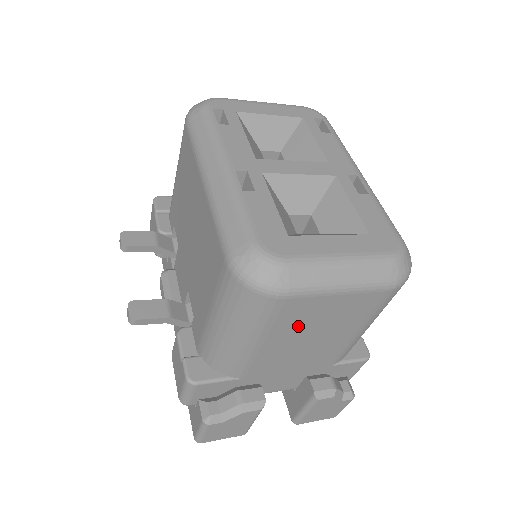
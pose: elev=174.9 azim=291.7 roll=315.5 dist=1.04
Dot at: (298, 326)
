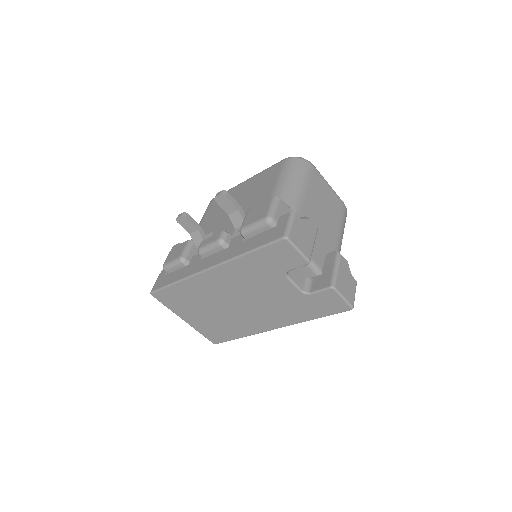
Dot at: (318, 194)
